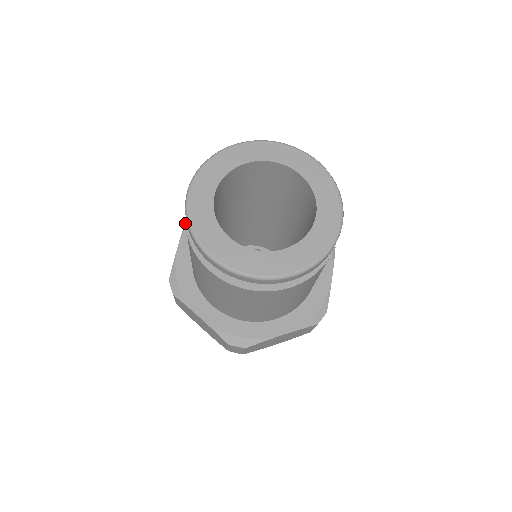
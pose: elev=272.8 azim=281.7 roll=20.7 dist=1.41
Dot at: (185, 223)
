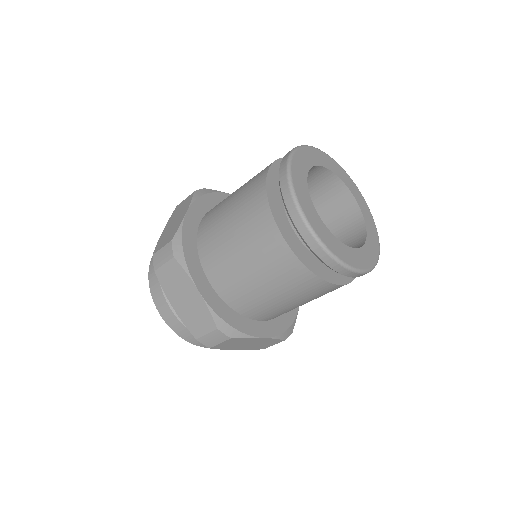
Dot at: (193, 196)
